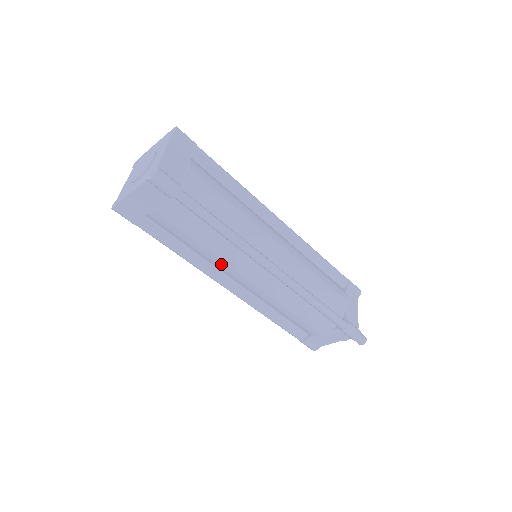
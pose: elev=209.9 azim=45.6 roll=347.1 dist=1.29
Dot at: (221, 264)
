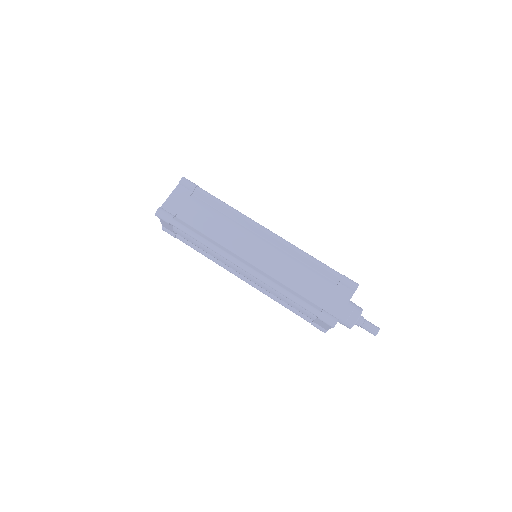
Dot at: (222, 262)
